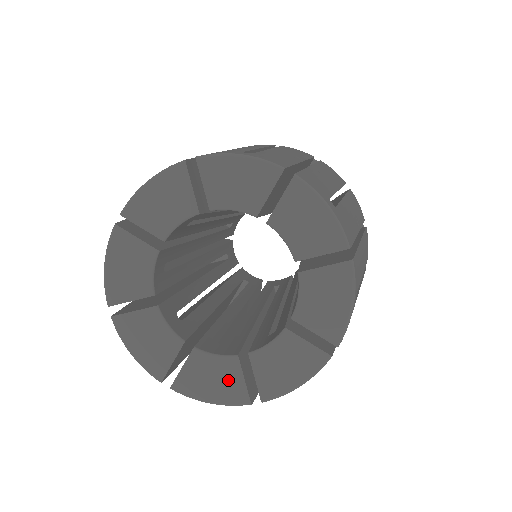
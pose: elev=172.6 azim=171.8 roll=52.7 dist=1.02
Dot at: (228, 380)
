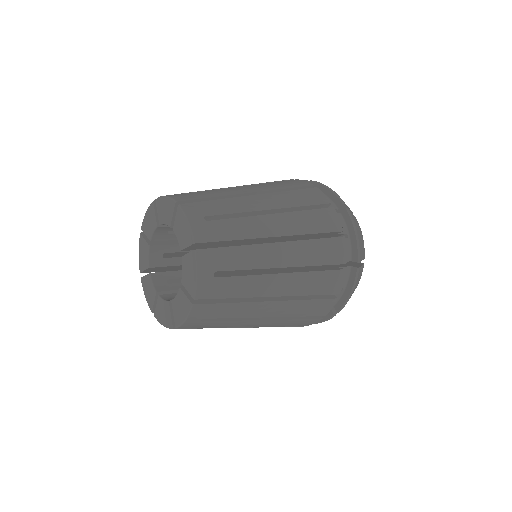
Dot at: (151, 296)
